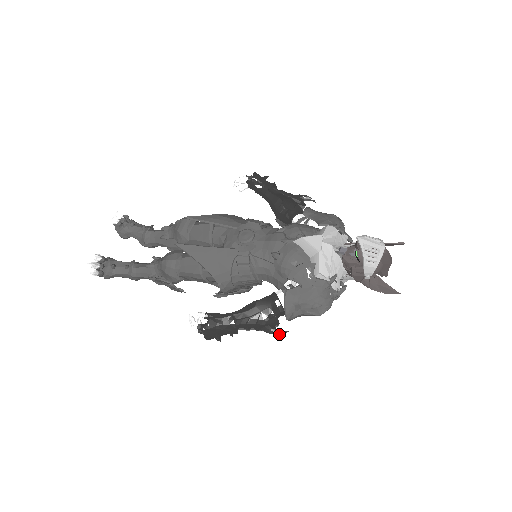
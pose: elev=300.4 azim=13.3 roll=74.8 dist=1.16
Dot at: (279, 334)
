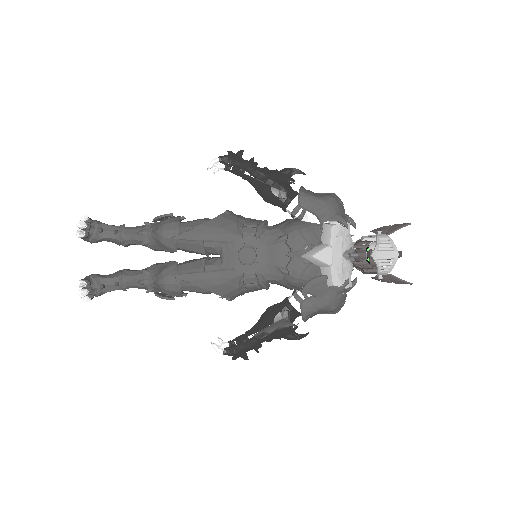
Dot at: occluded
